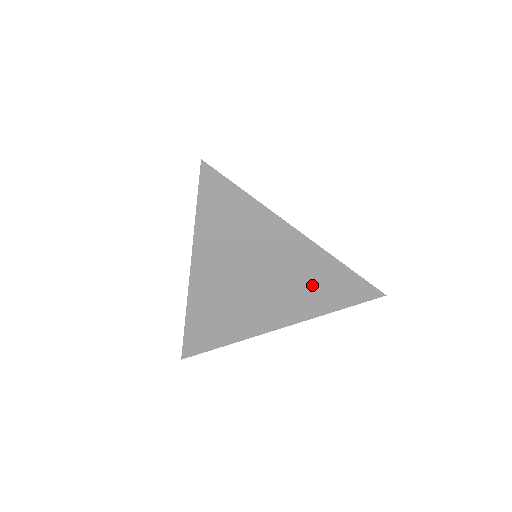
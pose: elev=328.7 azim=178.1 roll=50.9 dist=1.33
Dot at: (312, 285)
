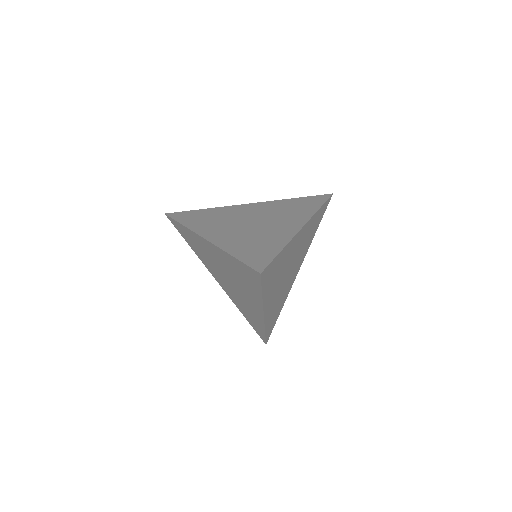
Dot at: (308, 237)
